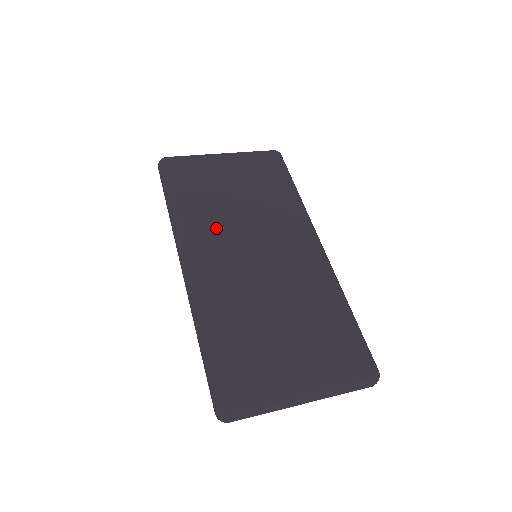
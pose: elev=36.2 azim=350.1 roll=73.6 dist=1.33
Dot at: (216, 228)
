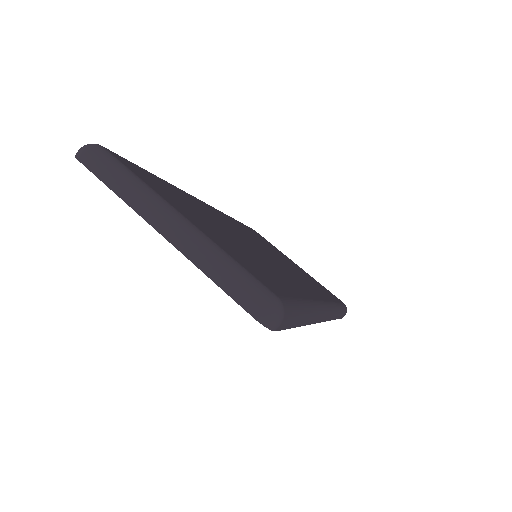
Dot at: (246, 232)
